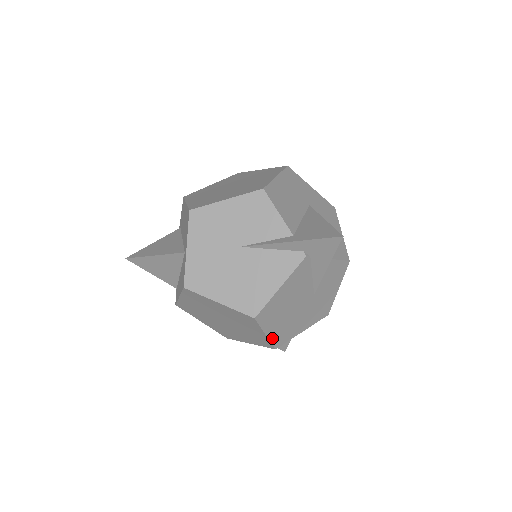
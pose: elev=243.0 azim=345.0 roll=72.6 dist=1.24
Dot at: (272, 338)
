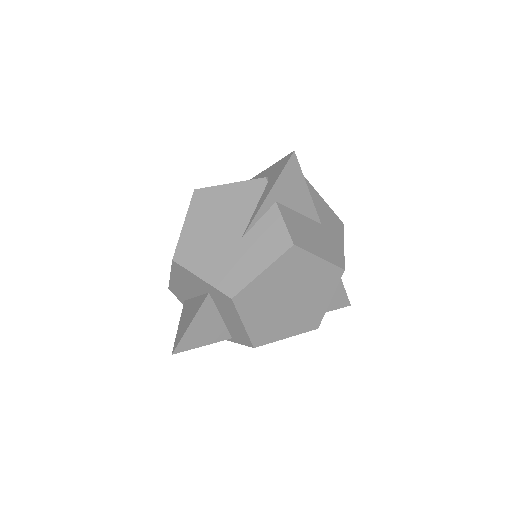
Dot at: (183, 239)
